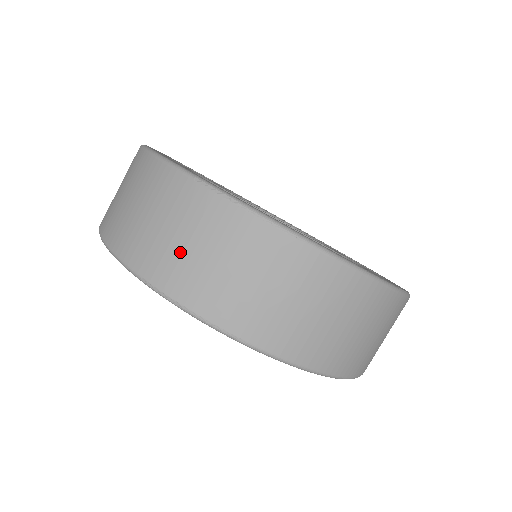
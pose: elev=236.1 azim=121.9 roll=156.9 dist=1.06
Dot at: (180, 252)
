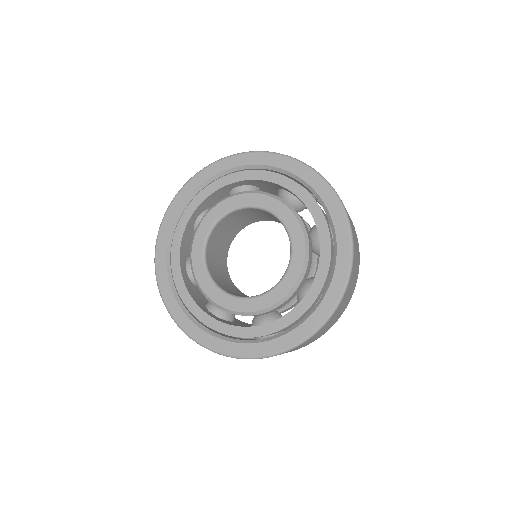
Dot at: occluded
